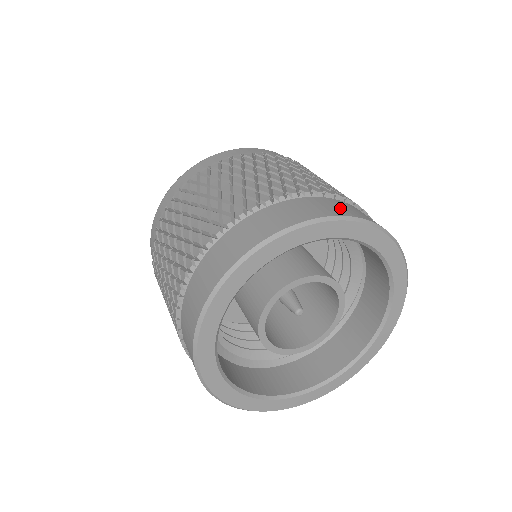
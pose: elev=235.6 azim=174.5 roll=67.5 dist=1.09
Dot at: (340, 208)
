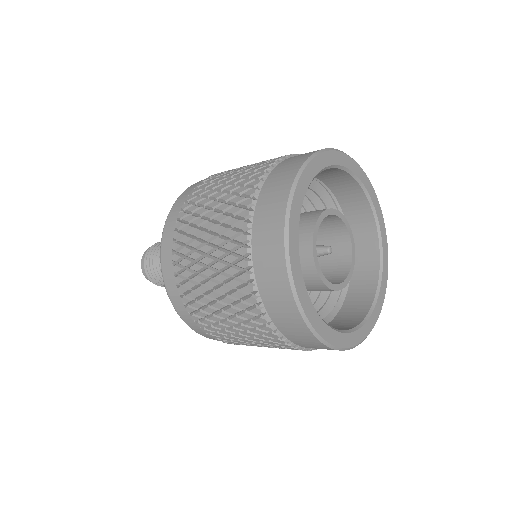
Dot at: (305, 154)
